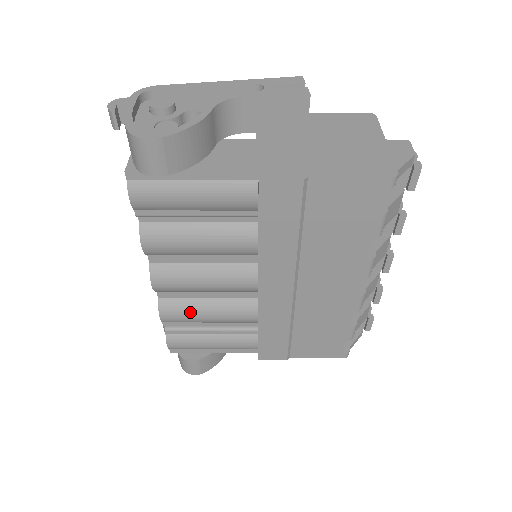
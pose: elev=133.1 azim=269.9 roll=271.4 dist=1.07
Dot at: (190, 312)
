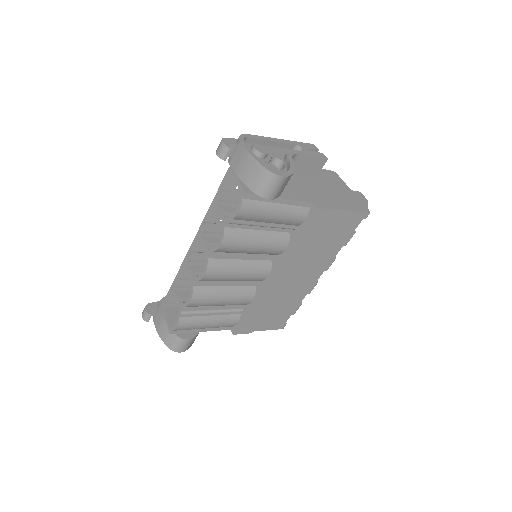
Dot at: (213, 297)
